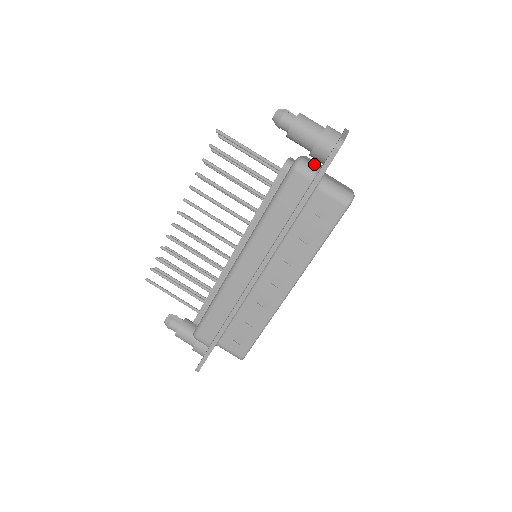
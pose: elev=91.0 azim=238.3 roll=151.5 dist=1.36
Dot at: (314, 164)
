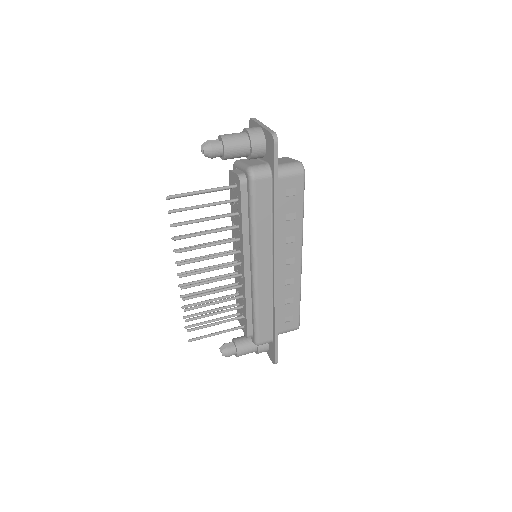
Dot at: (260, 164)
